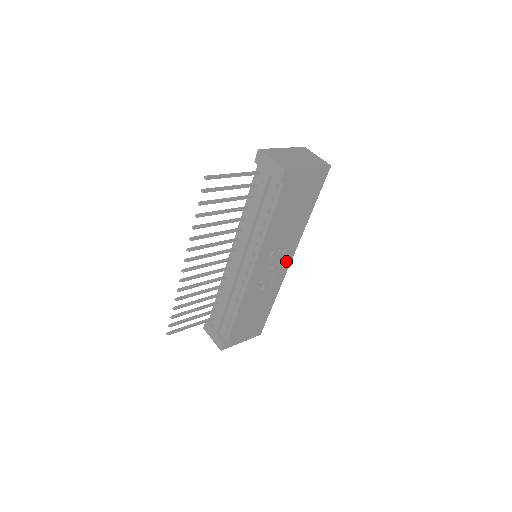
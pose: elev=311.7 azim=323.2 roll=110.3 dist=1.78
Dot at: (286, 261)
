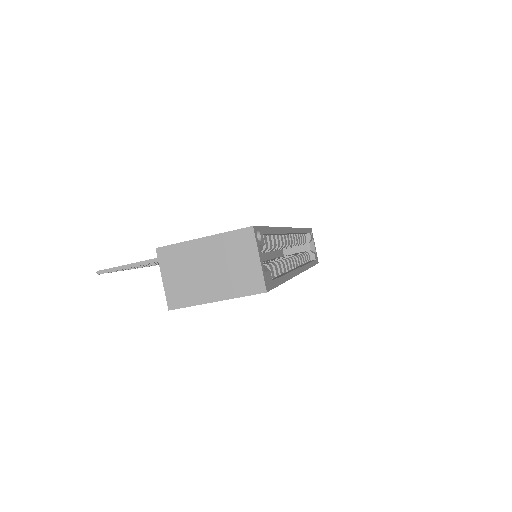
Dot at: occluded
